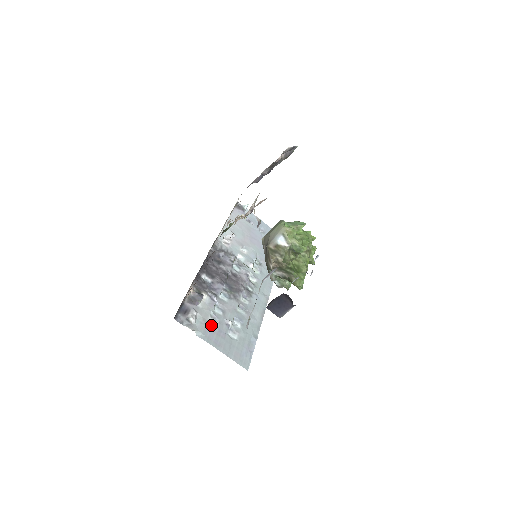
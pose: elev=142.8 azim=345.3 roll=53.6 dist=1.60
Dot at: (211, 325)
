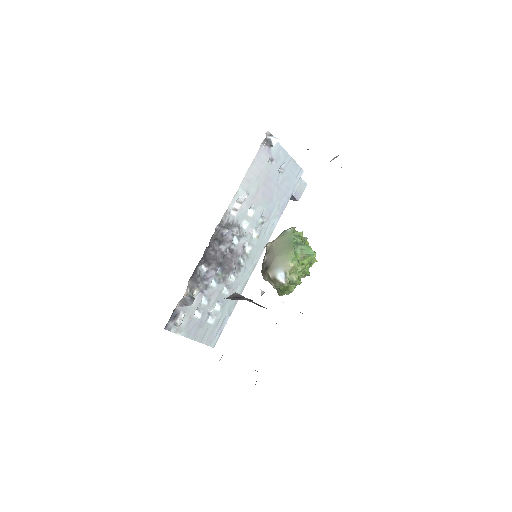
Dot at: (195, 319)
